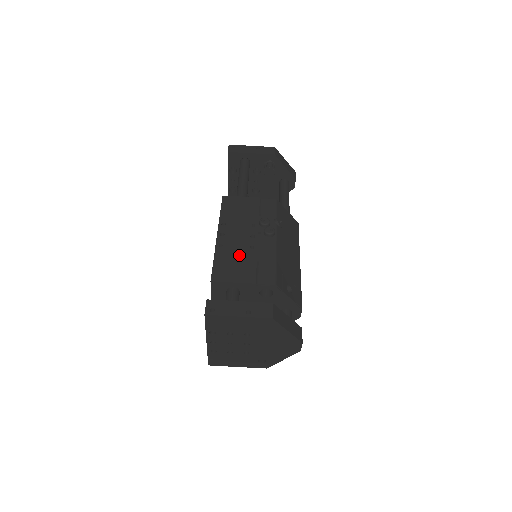
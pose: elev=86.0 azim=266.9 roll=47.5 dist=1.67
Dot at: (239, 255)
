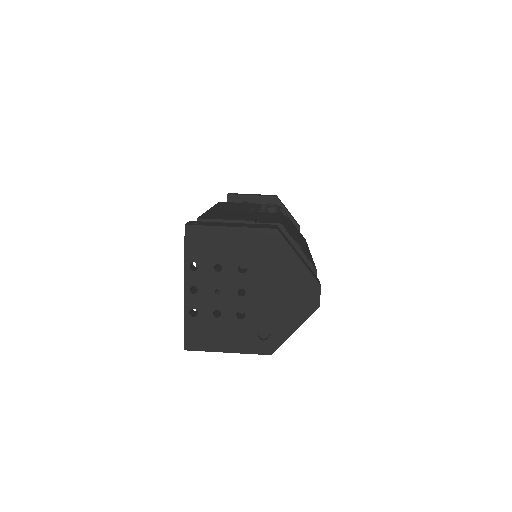
Dot at: (235, 214)
